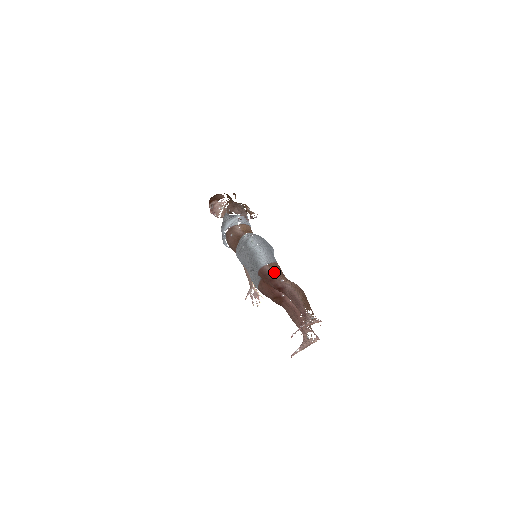
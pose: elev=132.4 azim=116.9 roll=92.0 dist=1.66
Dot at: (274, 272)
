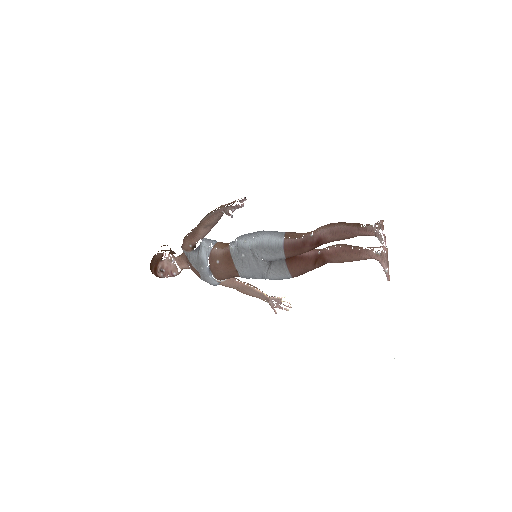
Dot at: (297, 237)
